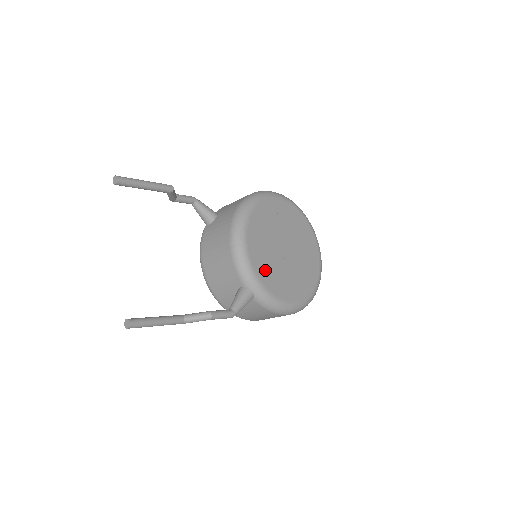
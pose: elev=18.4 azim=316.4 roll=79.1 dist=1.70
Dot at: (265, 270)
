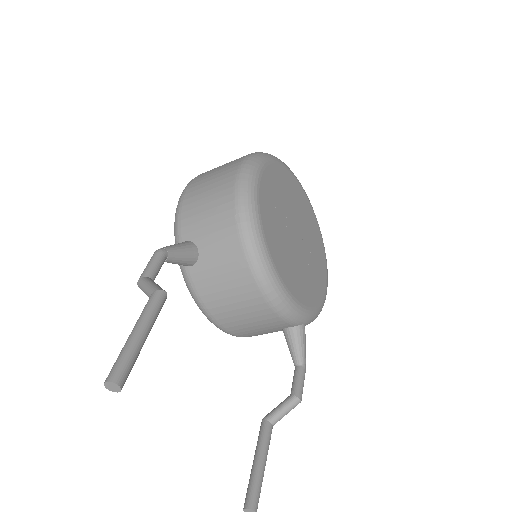
Dot at: (303, 289)
